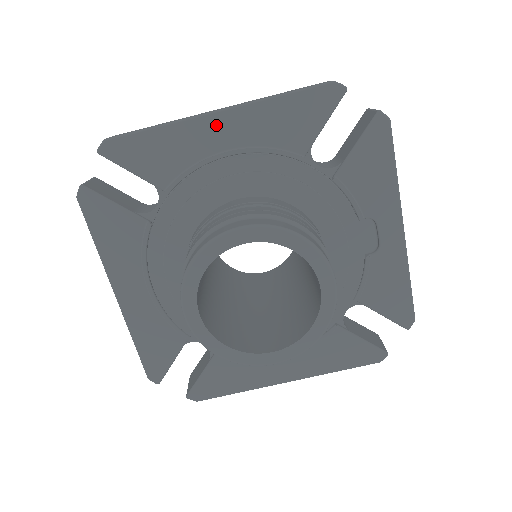
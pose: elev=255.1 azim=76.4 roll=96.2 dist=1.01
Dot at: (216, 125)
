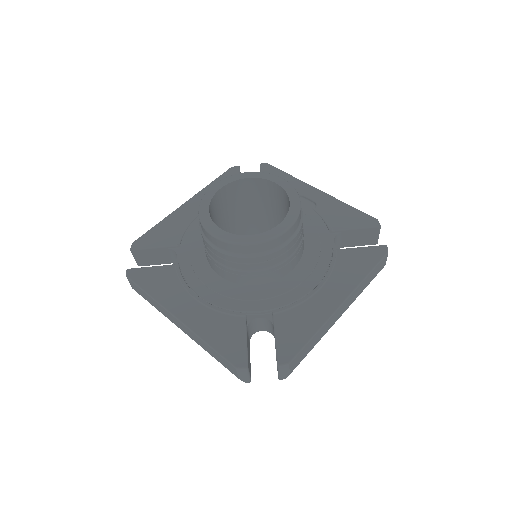
Dot at: (188, 207)
